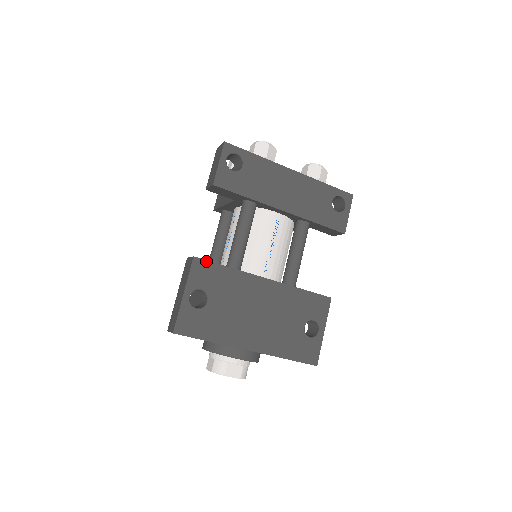
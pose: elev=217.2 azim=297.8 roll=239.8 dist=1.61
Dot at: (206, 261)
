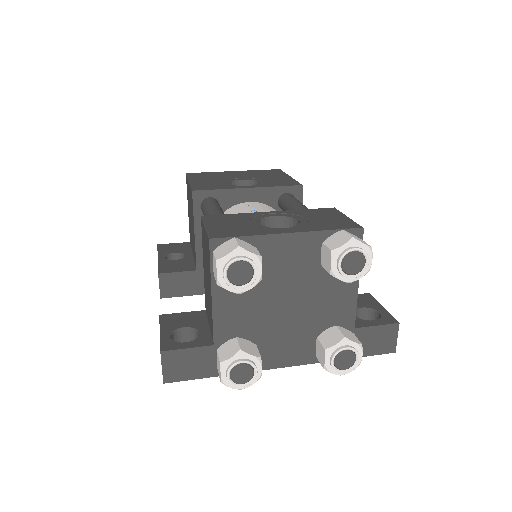
Dot at: occluded
